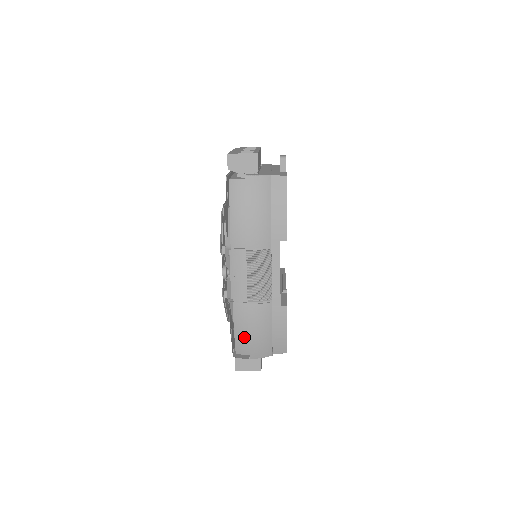
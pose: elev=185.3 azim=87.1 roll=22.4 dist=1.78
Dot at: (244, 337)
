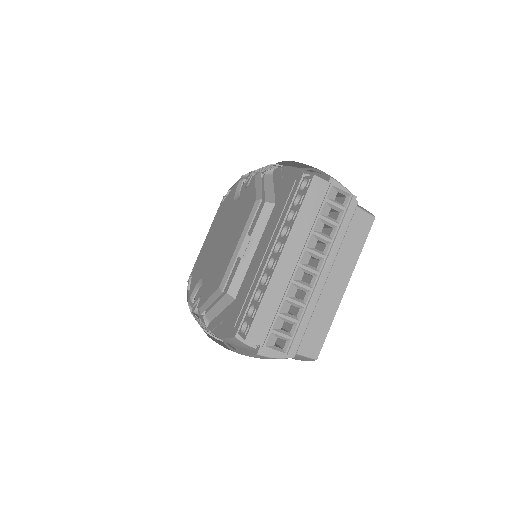
Dot at: occluded
